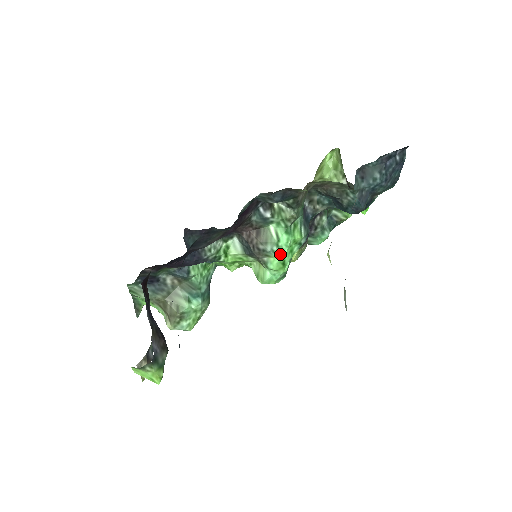
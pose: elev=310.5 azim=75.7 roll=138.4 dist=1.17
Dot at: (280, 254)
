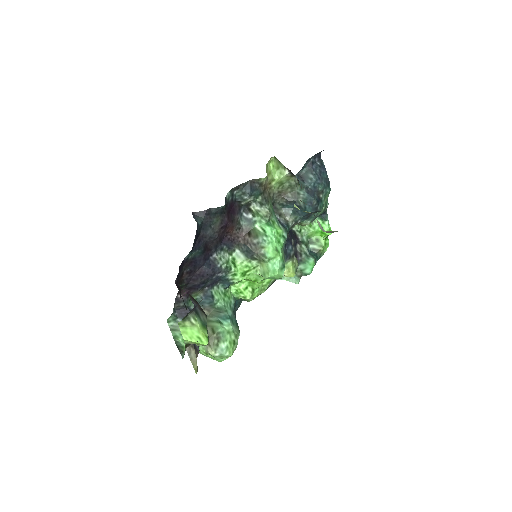
Dot at: (271, 243)
